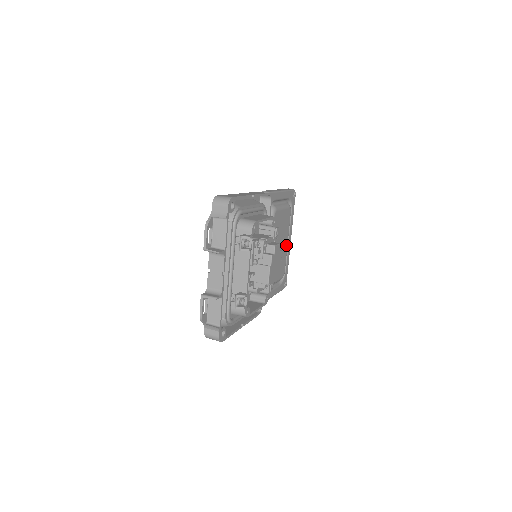
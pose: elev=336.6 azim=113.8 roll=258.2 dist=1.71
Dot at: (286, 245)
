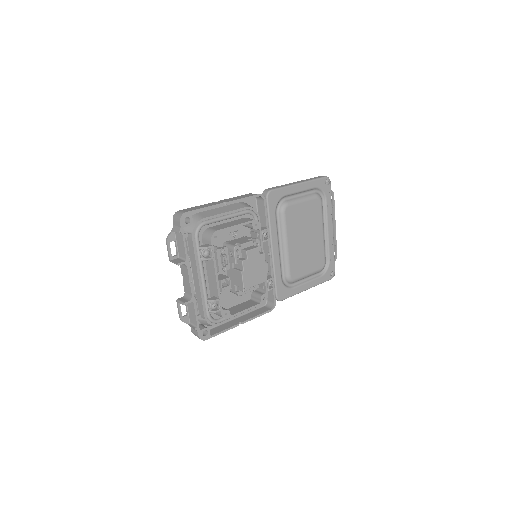
Dot at: (320, 236)
